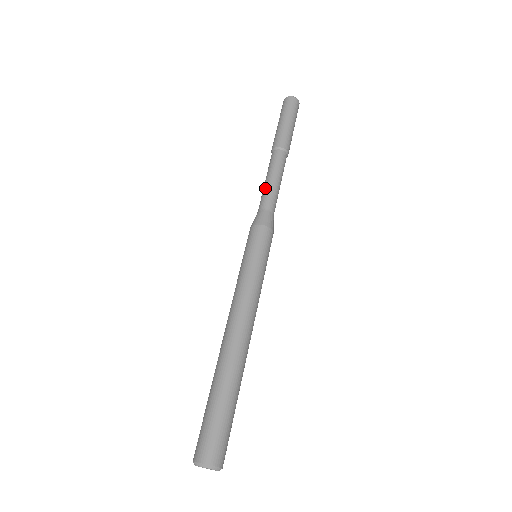
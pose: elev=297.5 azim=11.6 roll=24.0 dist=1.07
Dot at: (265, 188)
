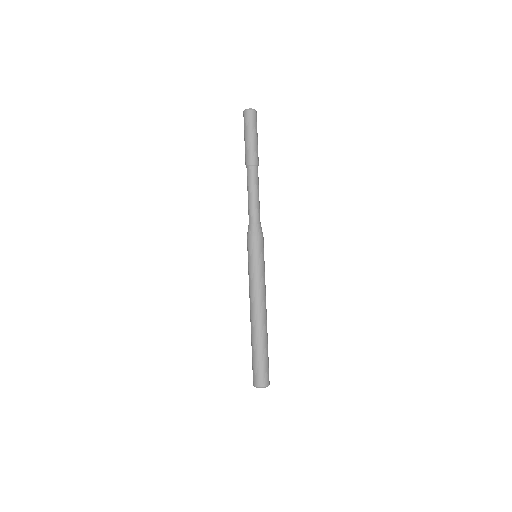
Dot at: (249, 203)
